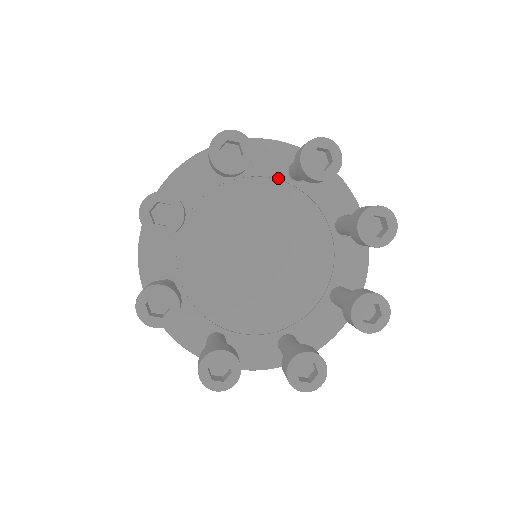
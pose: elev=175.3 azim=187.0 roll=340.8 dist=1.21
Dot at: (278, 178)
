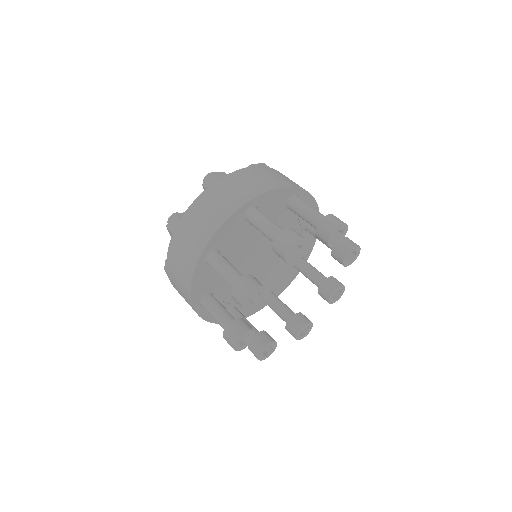
Dot at: (280, 210)
